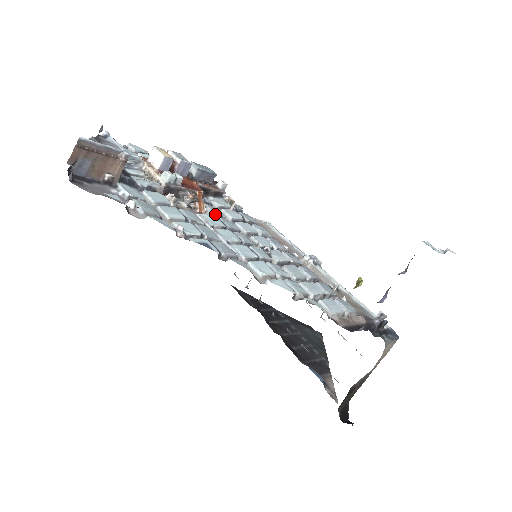
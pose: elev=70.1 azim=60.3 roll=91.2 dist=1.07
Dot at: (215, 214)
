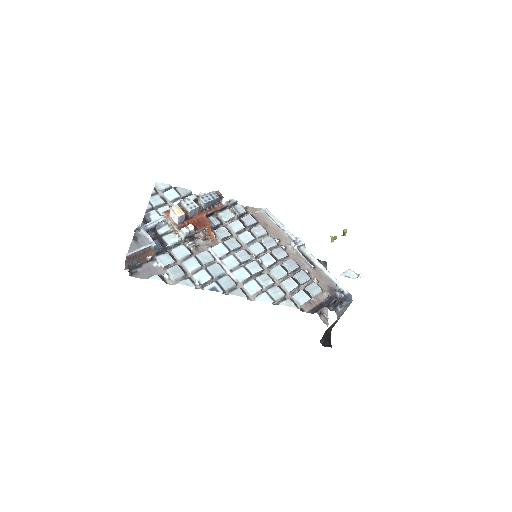
Dot at: (222, 238)
